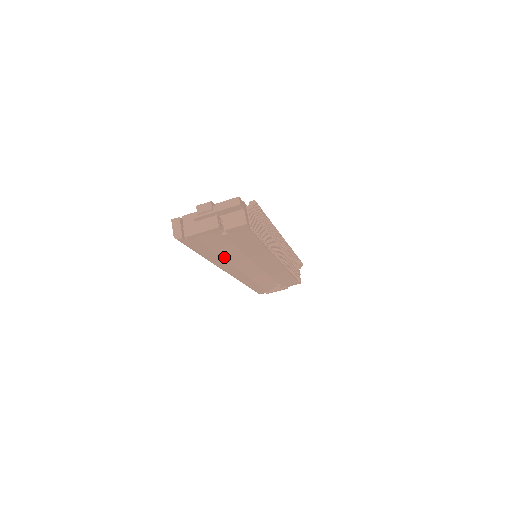
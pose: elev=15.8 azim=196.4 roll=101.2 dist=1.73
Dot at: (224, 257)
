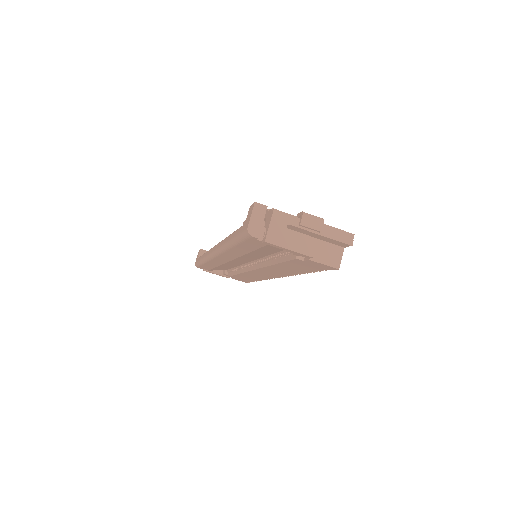
Dot at: (245, 255)
